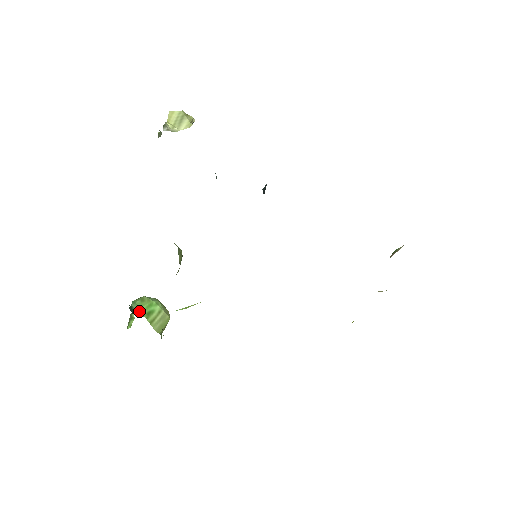
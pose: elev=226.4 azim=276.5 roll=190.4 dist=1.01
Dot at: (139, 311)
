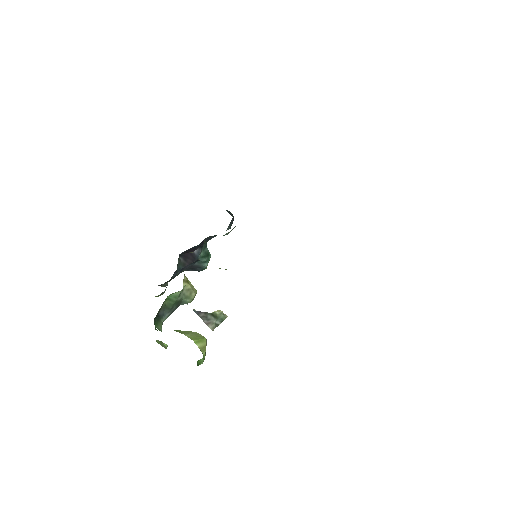
Dot at: occluded
